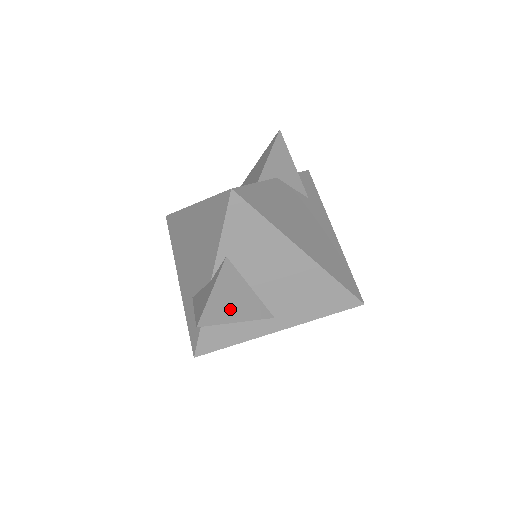
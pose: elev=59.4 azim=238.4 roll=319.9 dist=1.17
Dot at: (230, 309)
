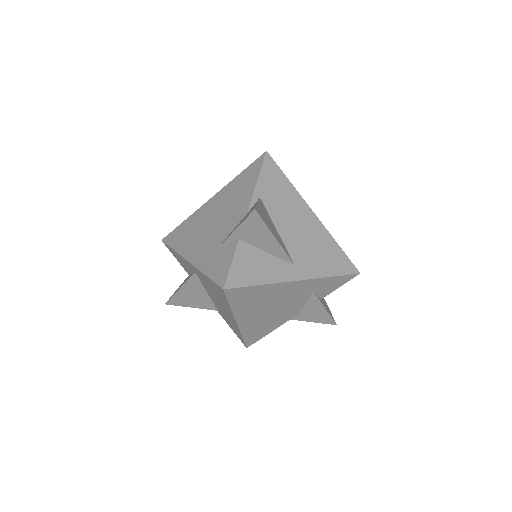
Dot at: (270, 226)
